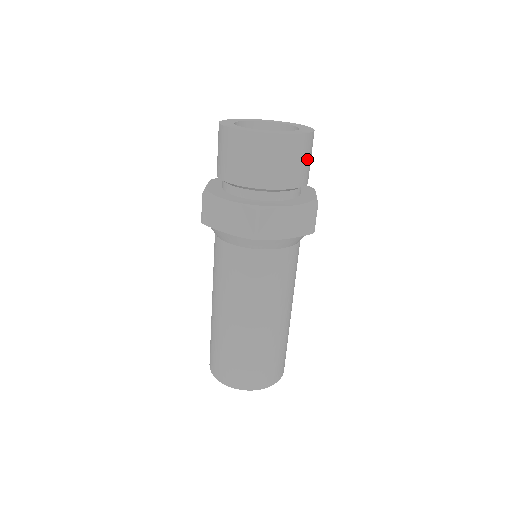
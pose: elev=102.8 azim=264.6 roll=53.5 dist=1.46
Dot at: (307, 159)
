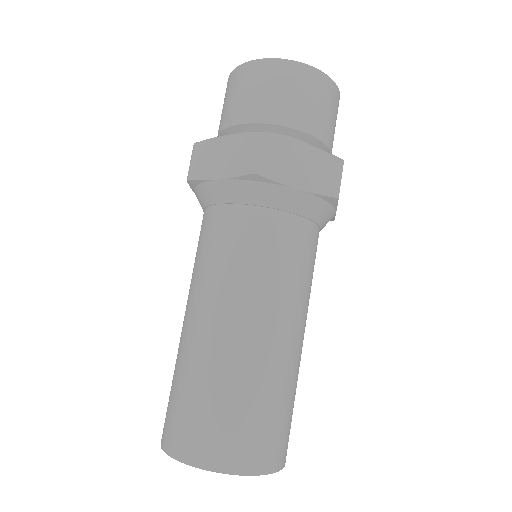
Dot at: (330, 113)
